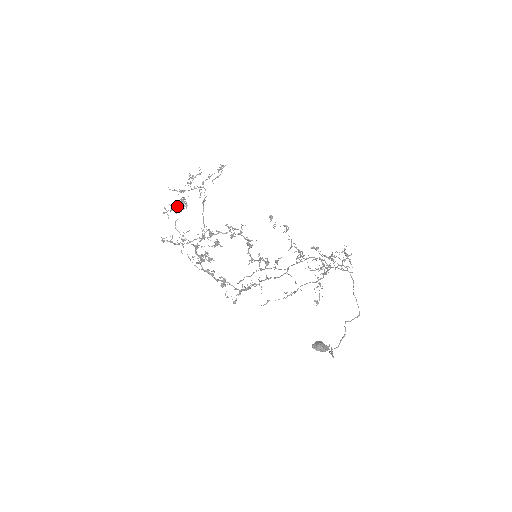
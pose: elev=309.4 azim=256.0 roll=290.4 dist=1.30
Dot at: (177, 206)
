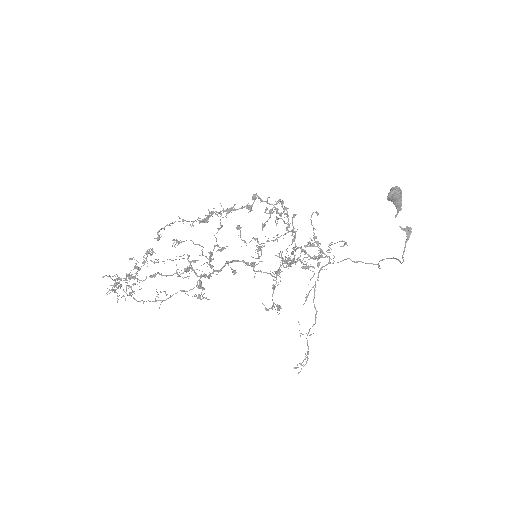
Dot at: occluded
